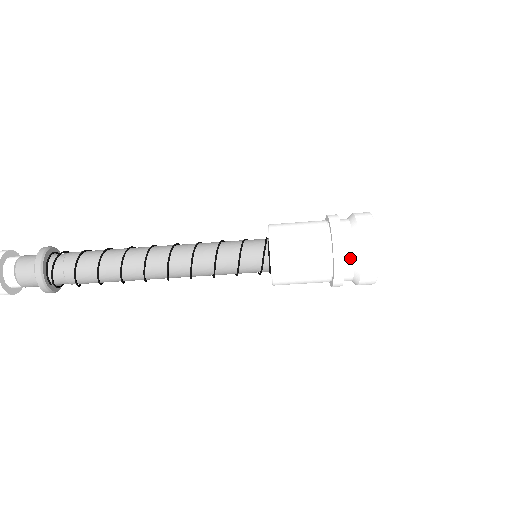
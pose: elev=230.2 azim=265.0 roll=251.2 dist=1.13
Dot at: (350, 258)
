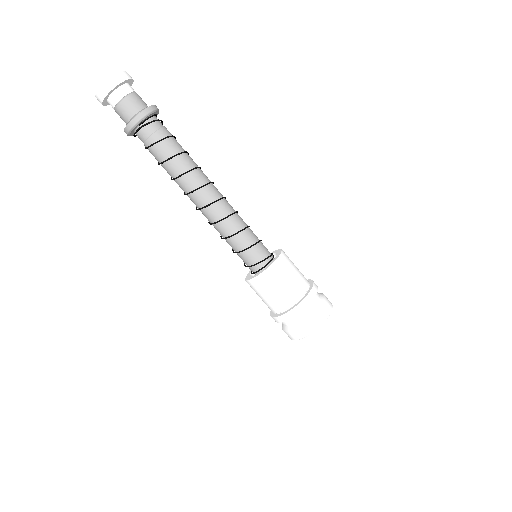
Dot at: (311, 307)
